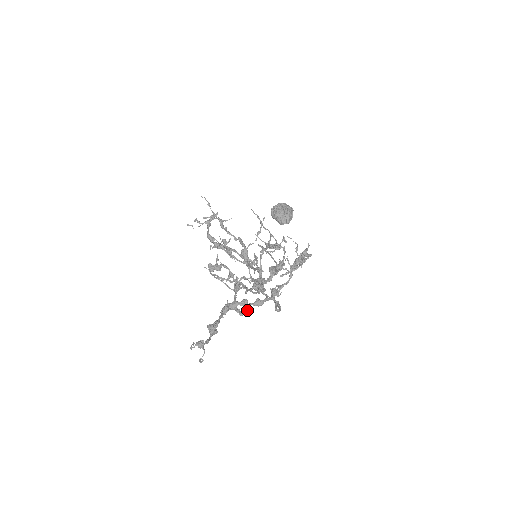
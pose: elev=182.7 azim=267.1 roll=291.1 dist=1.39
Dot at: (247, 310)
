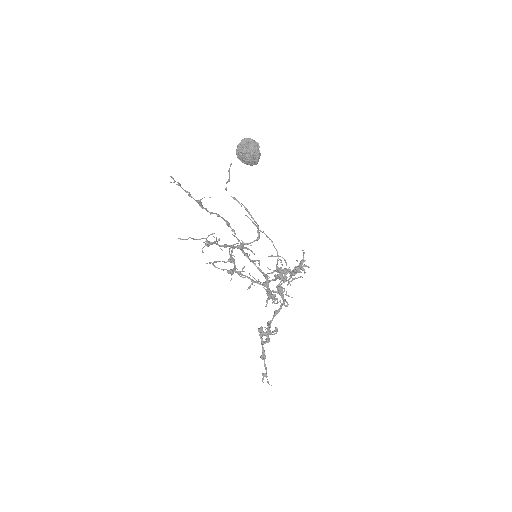
Dot at: occluded
